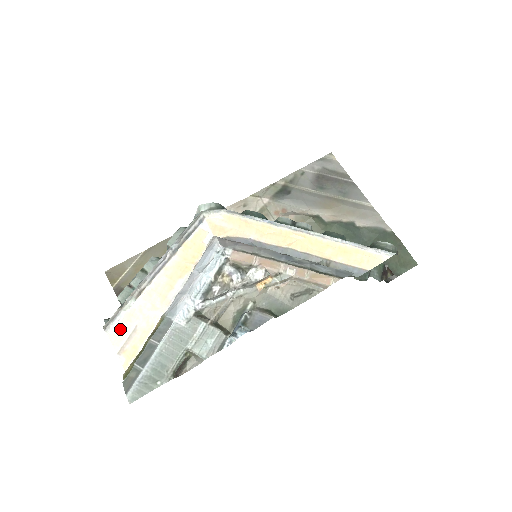
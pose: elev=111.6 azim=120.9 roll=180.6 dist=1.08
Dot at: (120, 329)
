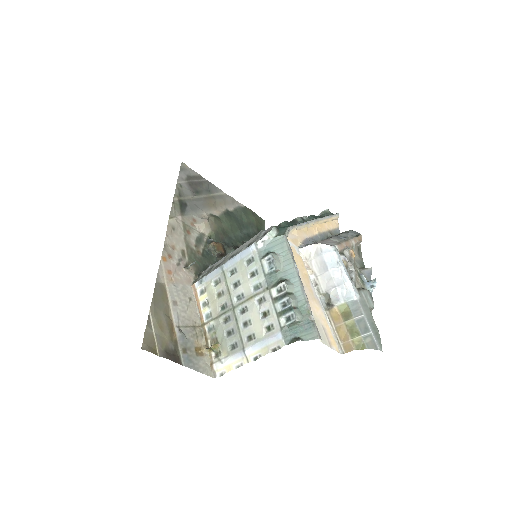
Dot at: (321, 334)
